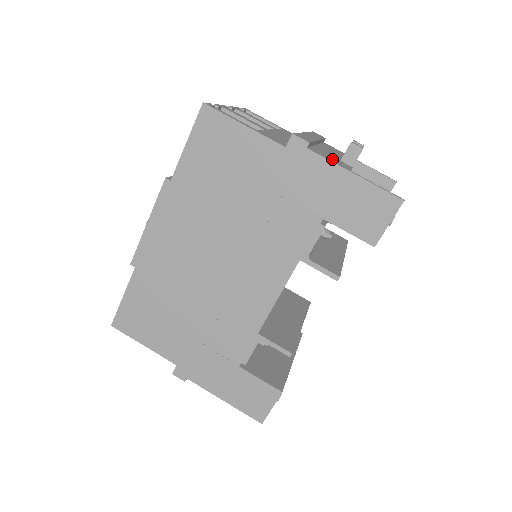
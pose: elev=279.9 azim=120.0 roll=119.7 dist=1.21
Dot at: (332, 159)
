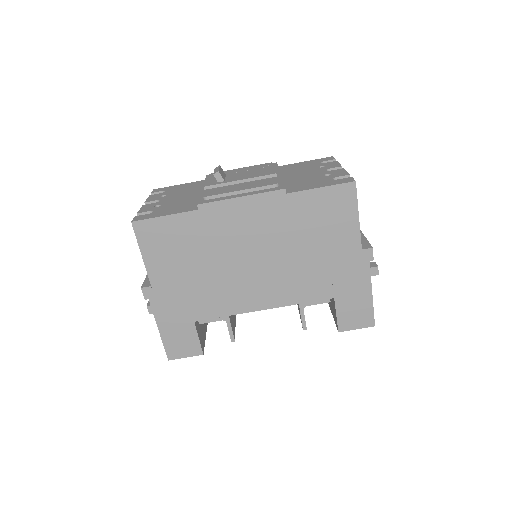
Dot at: occluded
